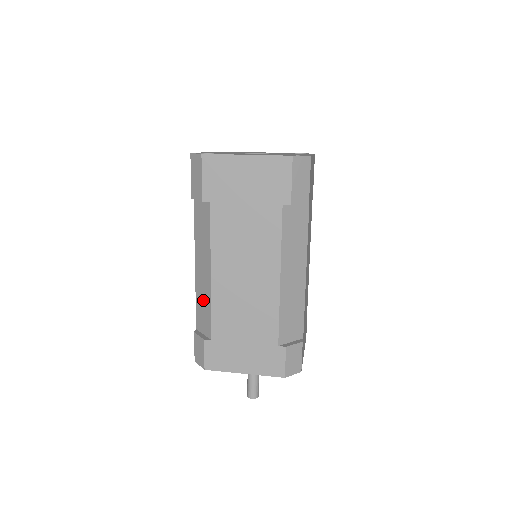
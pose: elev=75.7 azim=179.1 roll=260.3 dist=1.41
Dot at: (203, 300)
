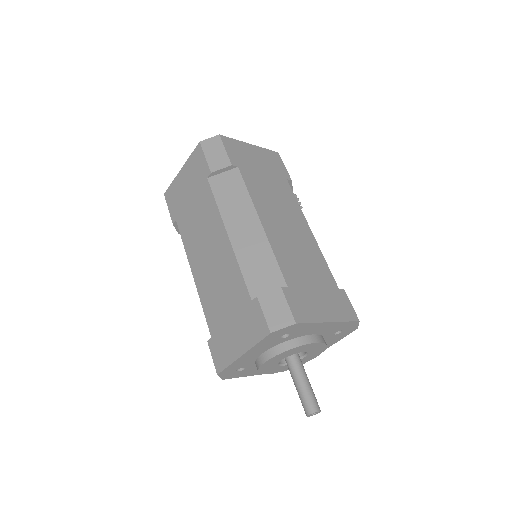
Dot at: occluded
